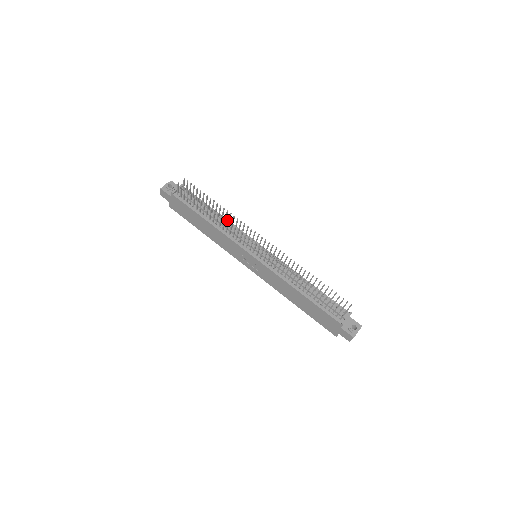
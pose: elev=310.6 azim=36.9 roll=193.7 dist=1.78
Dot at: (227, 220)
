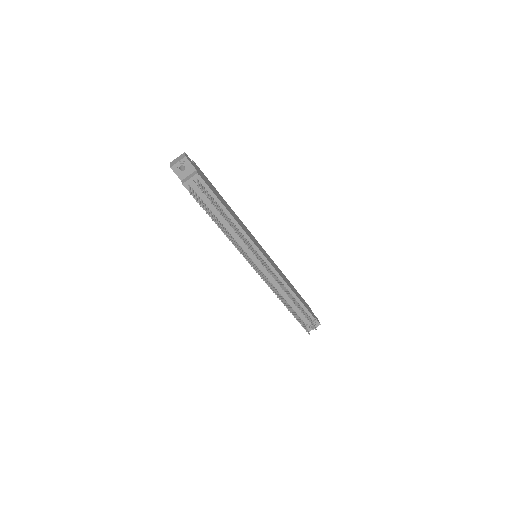
Dot at: (238, 224)
